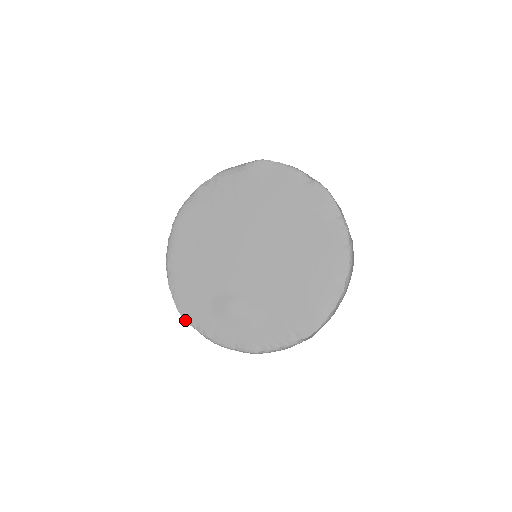
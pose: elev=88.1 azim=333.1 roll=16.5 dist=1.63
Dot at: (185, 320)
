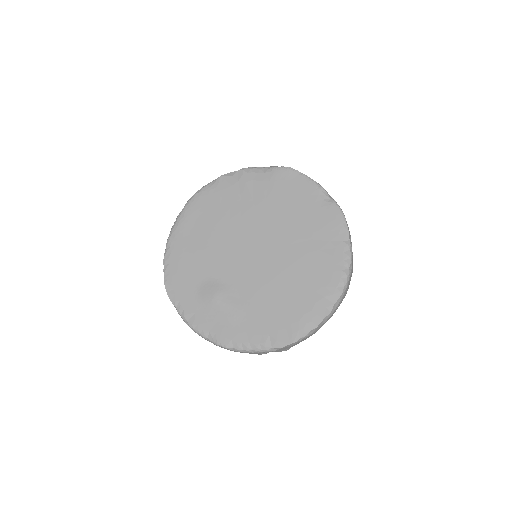
Dot at: (168, 296)
